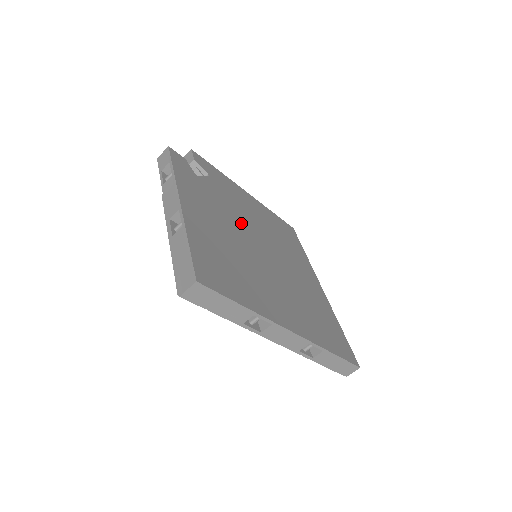
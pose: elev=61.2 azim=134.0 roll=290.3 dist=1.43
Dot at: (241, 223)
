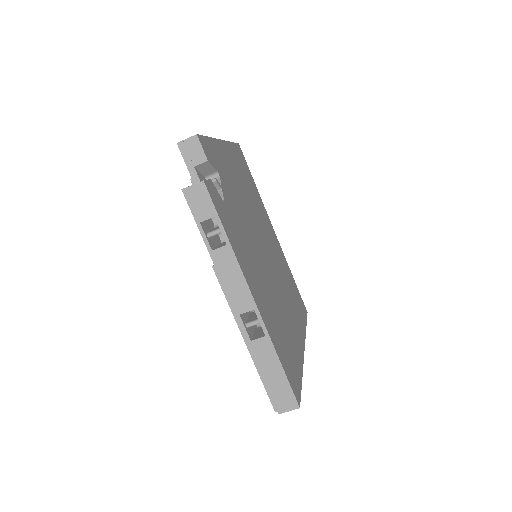
Dot at: (251, 232)
